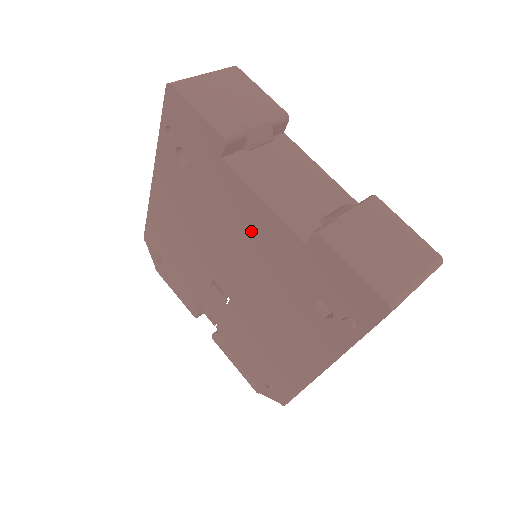
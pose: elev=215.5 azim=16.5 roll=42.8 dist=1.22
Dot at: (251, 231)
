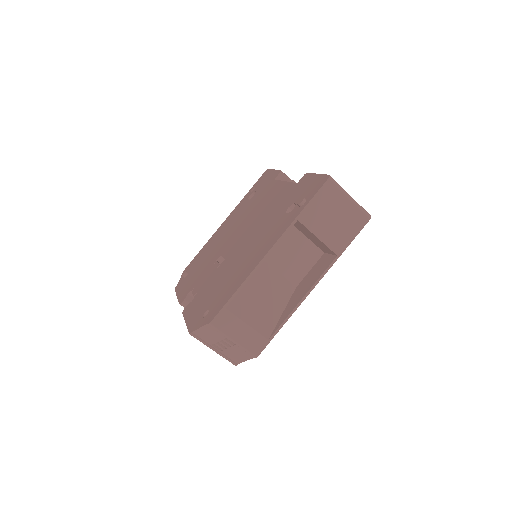
Dot at: (269, 201)
